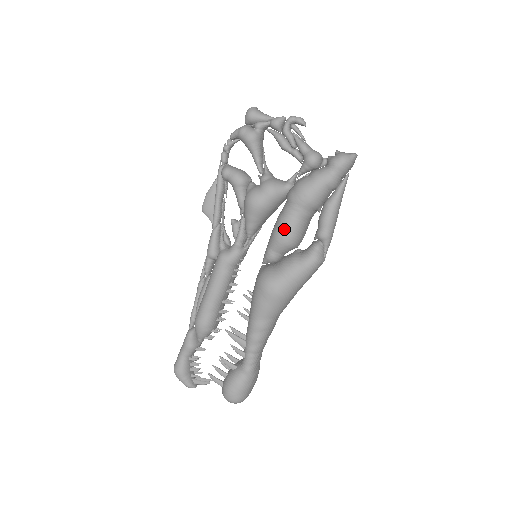
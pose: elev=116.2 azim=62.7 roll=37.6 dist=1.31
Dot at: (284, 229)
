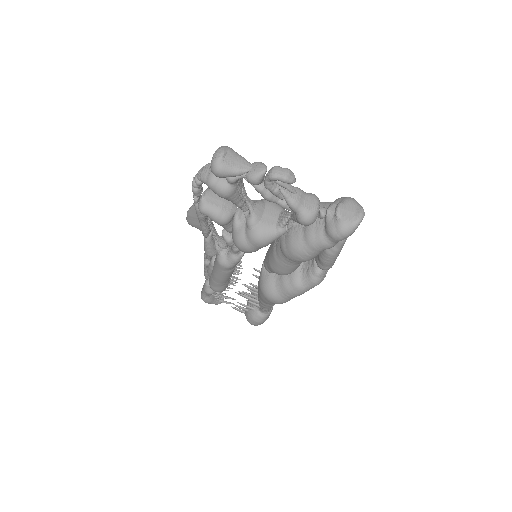
Dot at: (280, 270)
